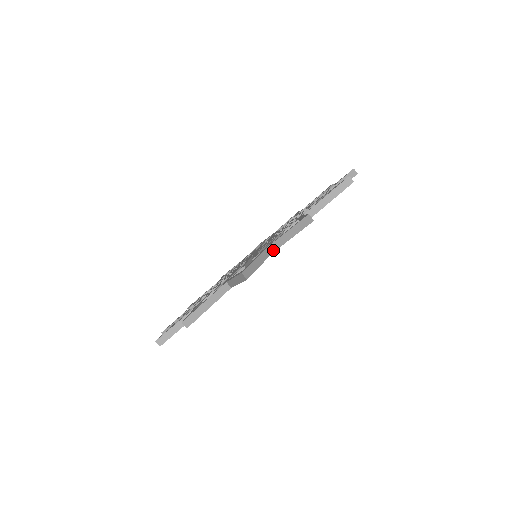
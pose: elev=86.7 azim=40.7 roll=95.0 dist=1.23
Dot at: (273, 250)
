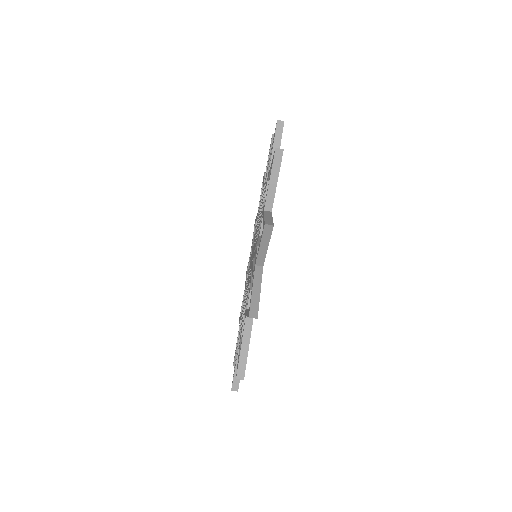
Dot at: (270, 209)
